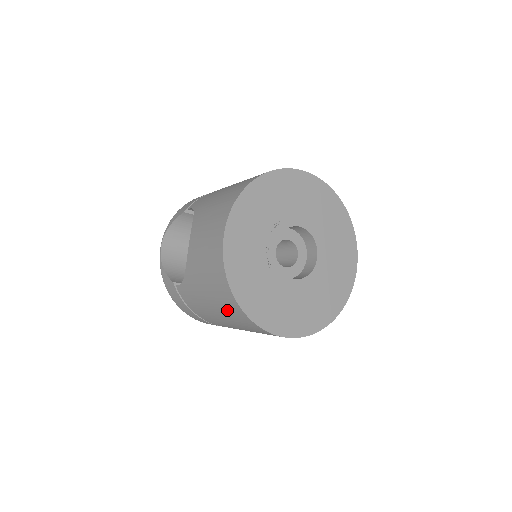
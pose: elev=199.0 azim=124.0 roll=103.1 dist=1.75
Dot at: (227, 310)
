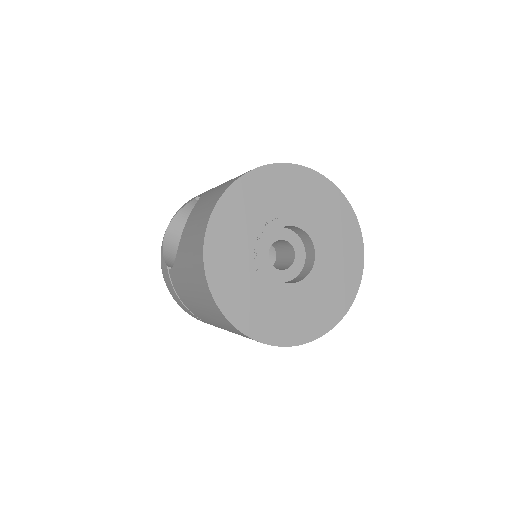
Dot at: (203, 299)
